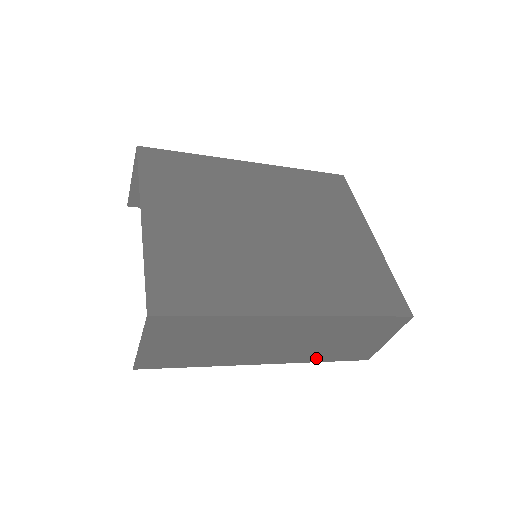
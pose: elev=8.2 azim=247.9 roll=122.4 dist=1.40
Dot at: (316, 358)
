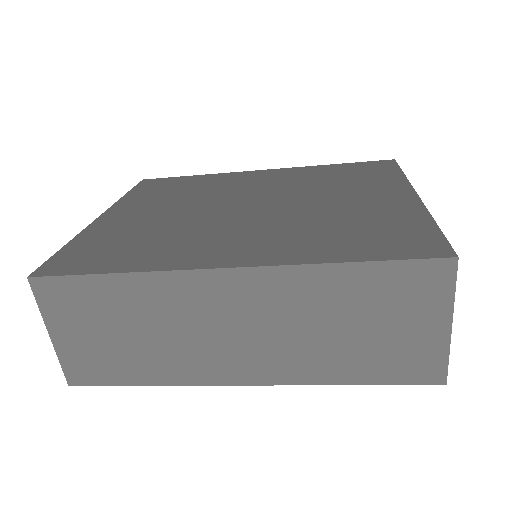
Dot at: (331, 374)
